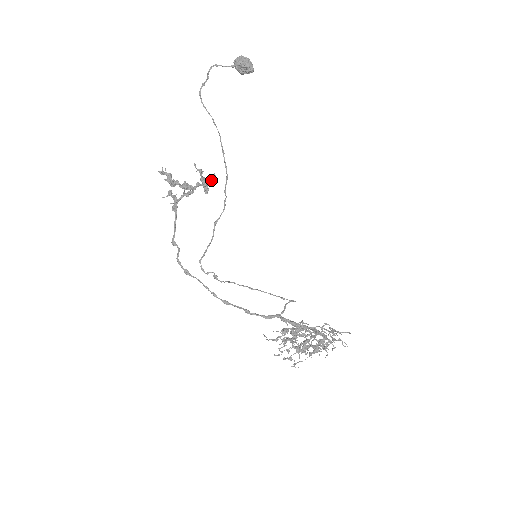
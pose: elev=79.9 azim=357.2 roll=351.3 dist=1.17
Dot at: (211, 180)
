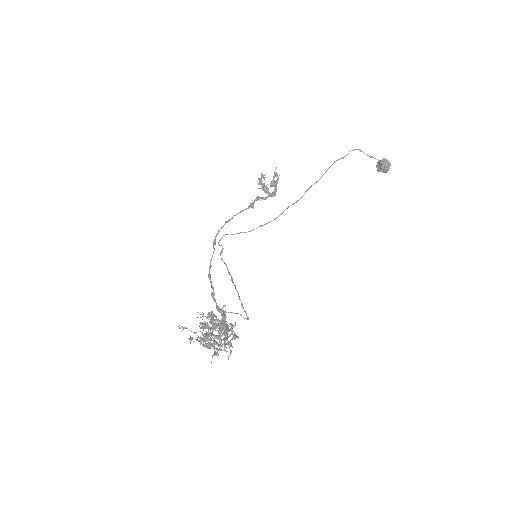
Dot at: (276, 182)
